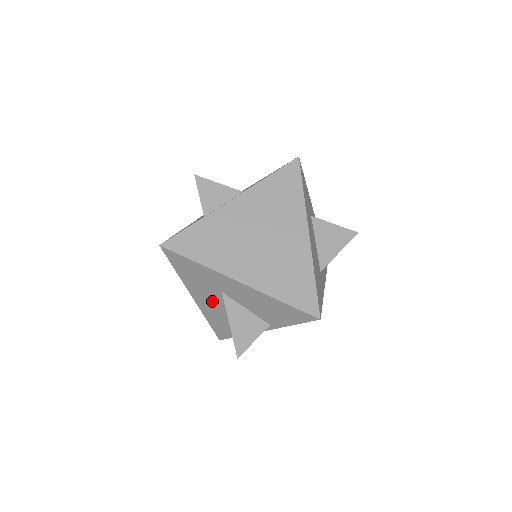
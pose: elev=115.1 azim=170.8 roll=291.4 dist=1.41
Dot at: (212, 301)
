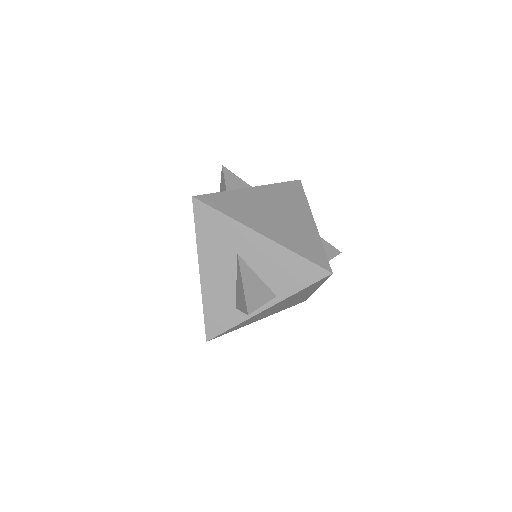
Dot at: (221, 272)
